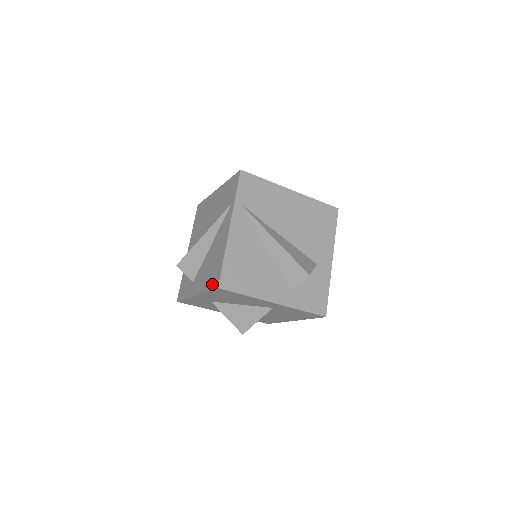
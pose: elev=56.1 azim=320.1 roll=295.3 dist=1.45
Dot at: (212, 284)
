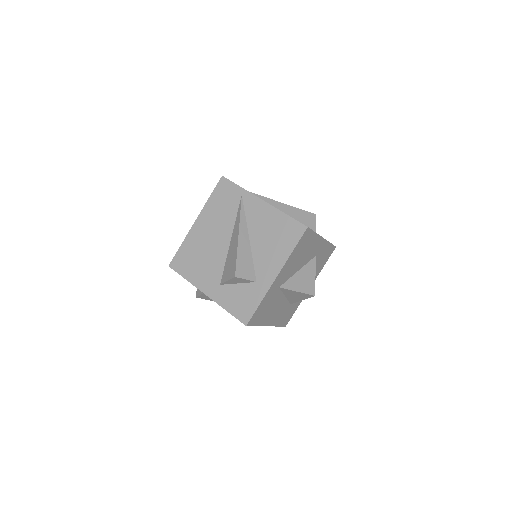
Dot at: (295, 237)
